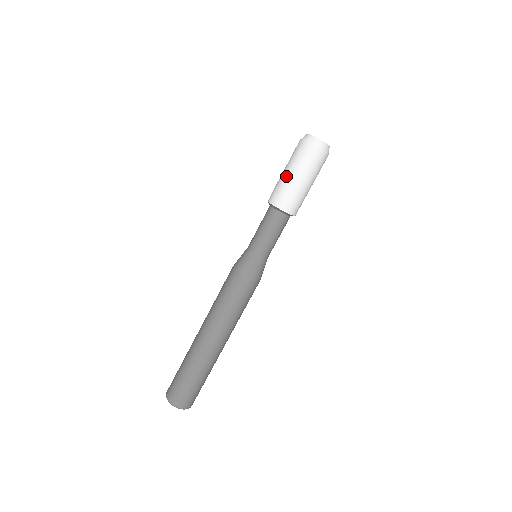
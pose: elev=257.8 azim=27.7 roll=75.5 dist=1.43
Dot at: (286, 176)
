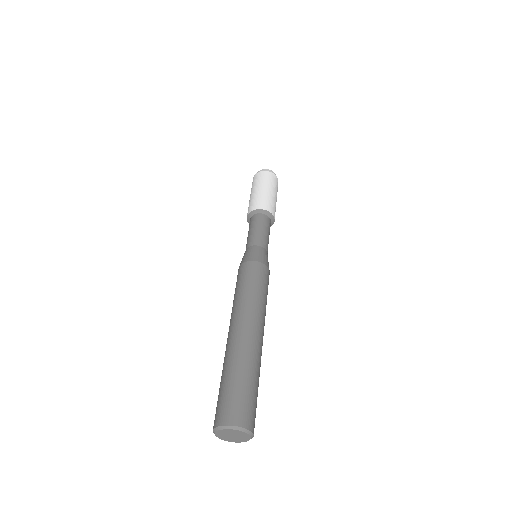
Dot at: (250, 198)
